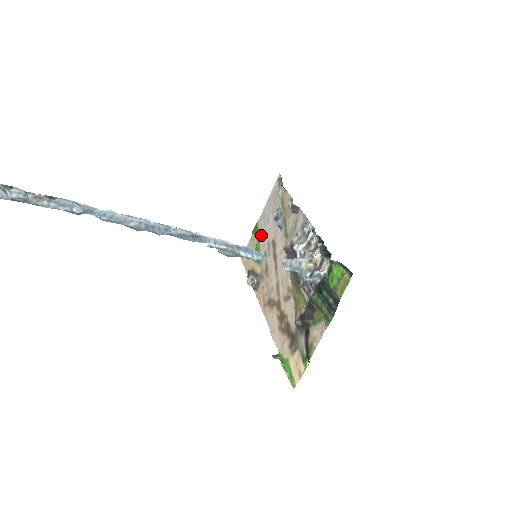
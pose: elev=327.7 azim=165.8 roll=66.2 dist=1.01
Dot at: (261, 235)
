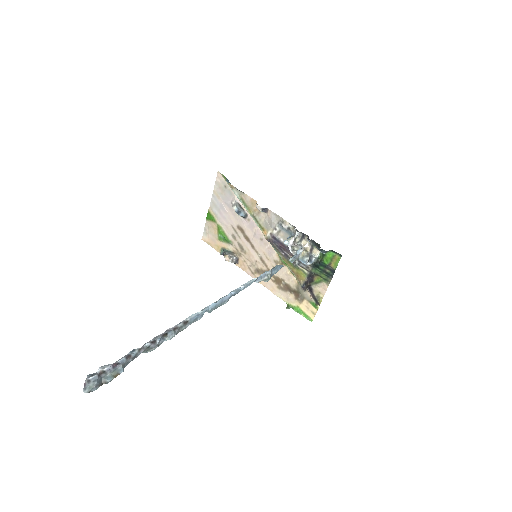
Dot at: (220, 221)
